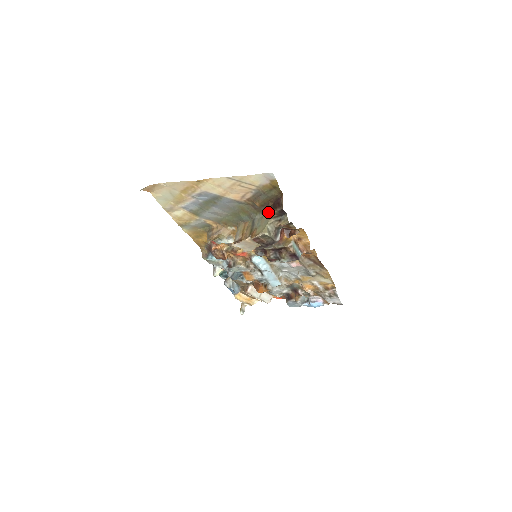
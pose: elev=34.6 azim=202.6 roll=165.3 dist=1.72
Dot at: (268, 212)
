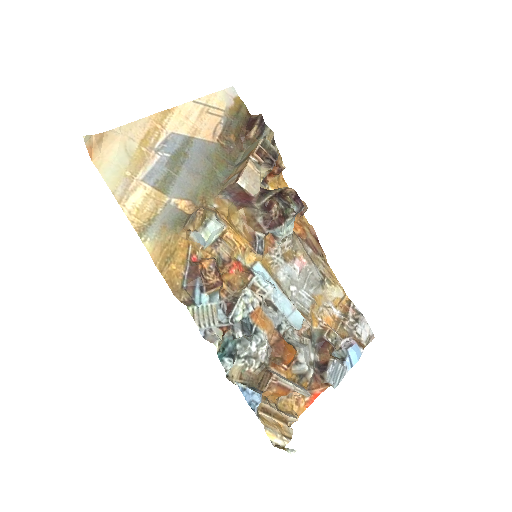
Dot at: (245, 147)
